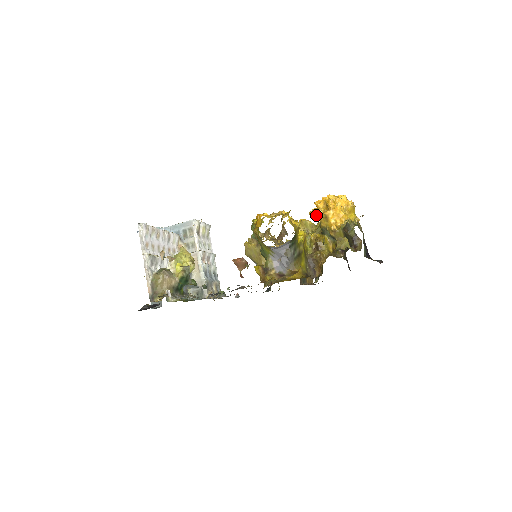
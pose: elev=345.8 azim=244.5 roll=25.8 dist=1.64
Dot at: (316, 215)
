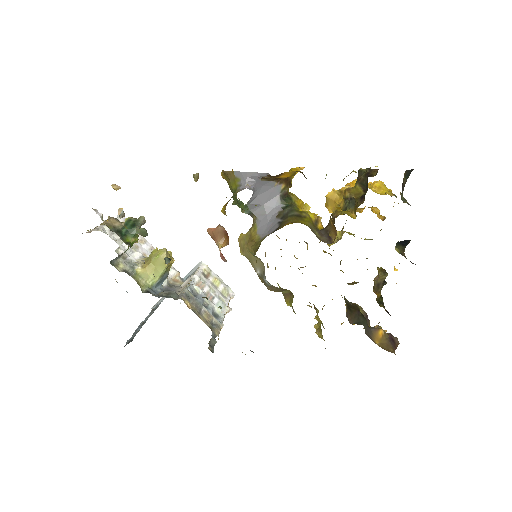
Dot at: (329, 196)
